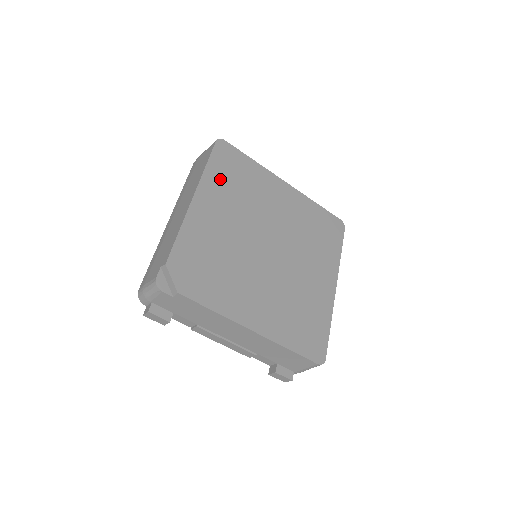
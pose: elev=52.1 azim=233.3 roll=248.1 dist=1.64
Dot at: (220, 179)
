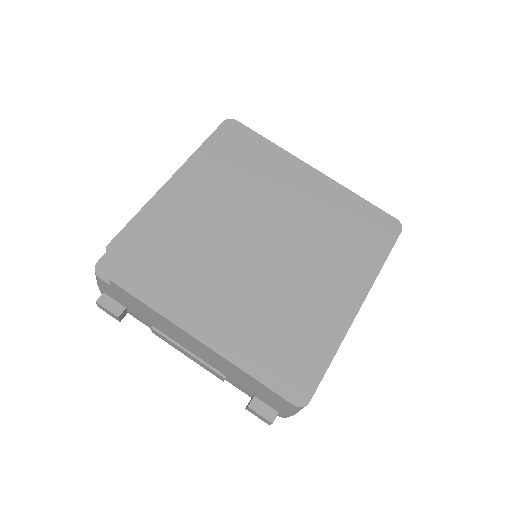
Dot at: (214, 161)
